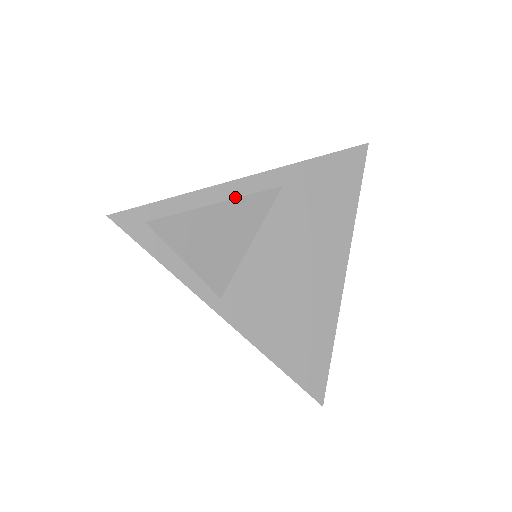
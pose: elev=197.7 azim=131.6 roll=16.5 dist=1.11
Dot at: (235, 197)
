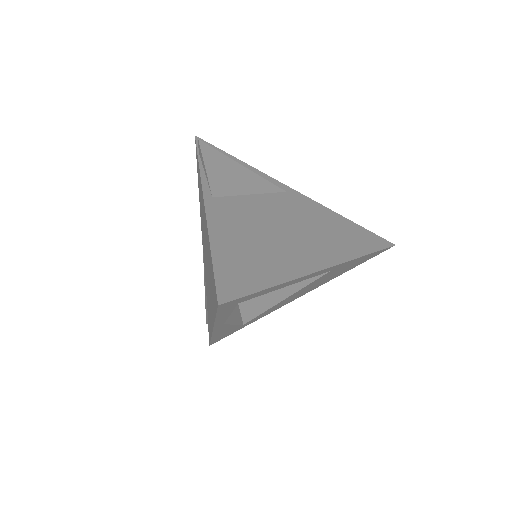
Dot at: (301, 280)
